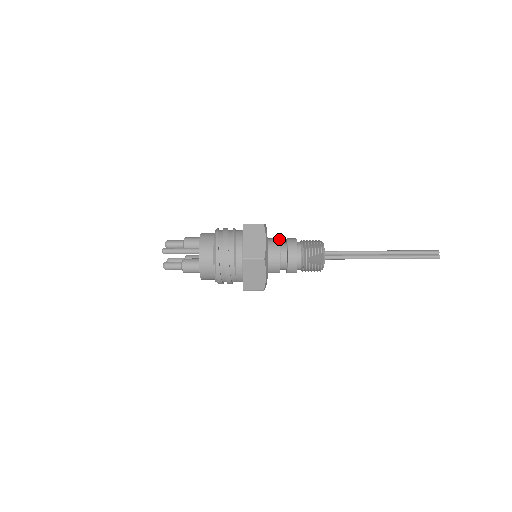
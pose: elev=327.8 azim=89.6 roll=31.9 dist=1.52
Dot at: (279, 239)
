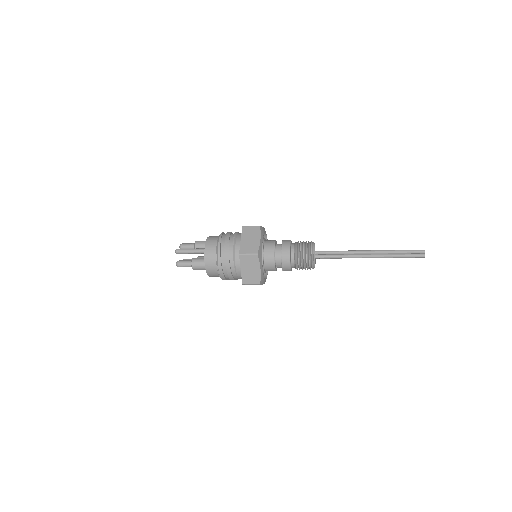
Dot at: (275, 240)
